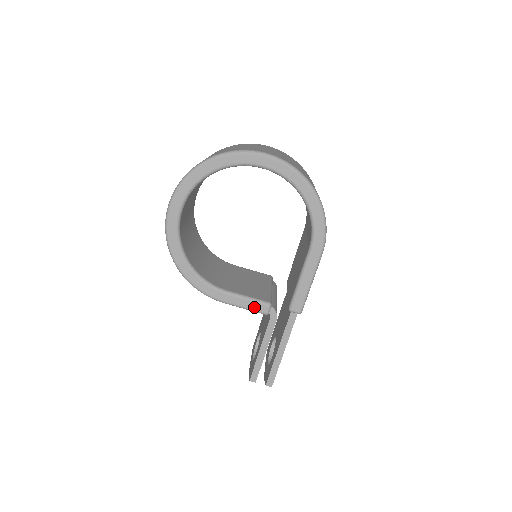
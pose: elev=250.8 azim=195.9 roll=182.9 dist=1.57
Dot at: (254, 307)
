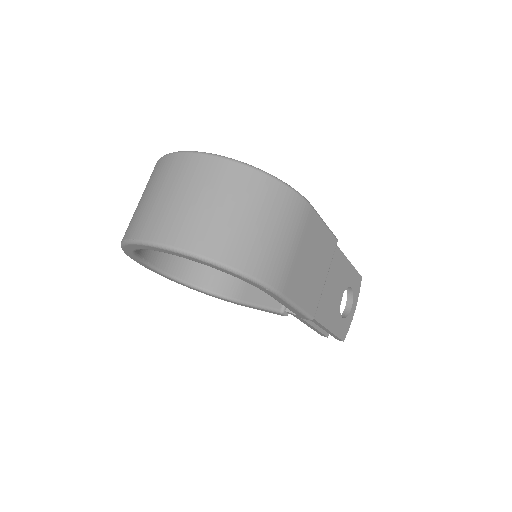
Dot at: (271, 312)
